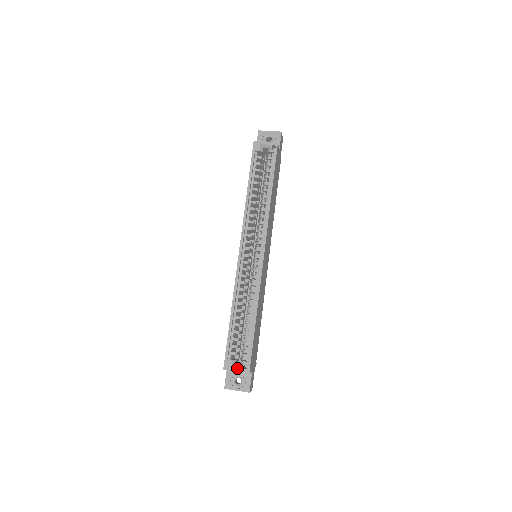
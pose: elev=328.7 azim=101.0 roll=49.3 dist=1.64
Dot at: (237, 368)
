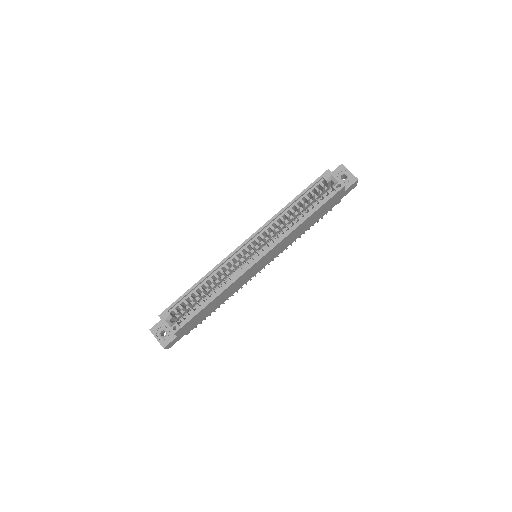
Dot at: (168, 323)
